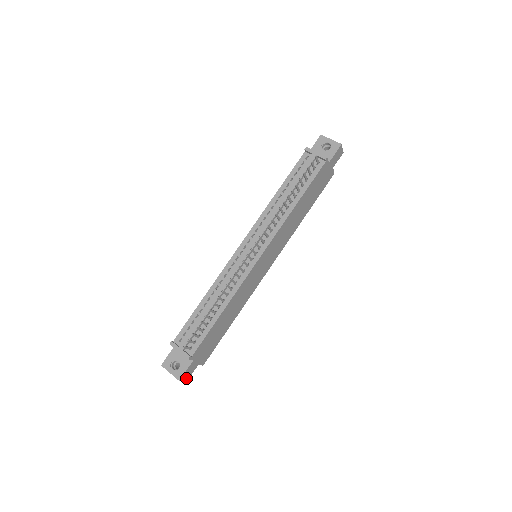
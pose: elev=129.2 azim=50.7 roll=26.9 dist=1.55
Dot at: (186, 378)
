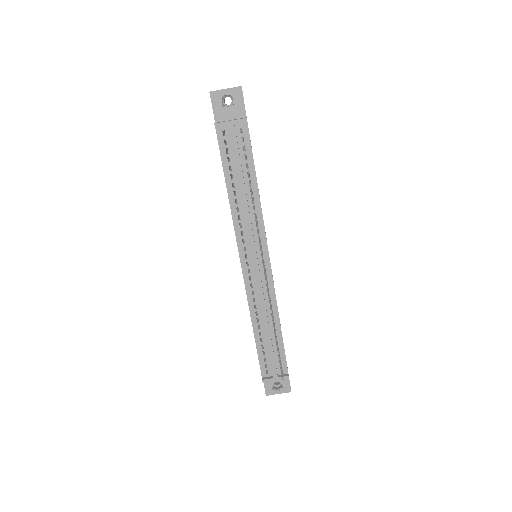
Dot at: occluded
